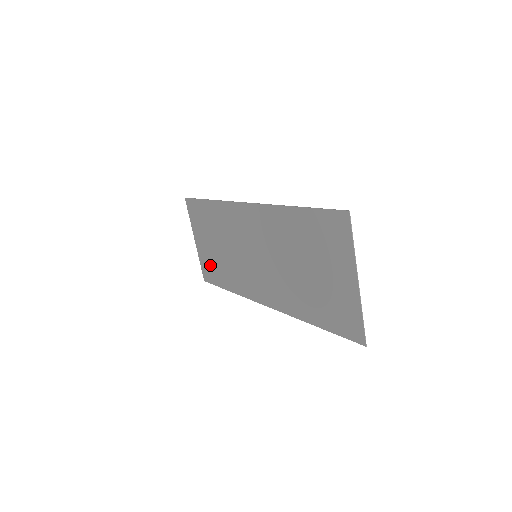
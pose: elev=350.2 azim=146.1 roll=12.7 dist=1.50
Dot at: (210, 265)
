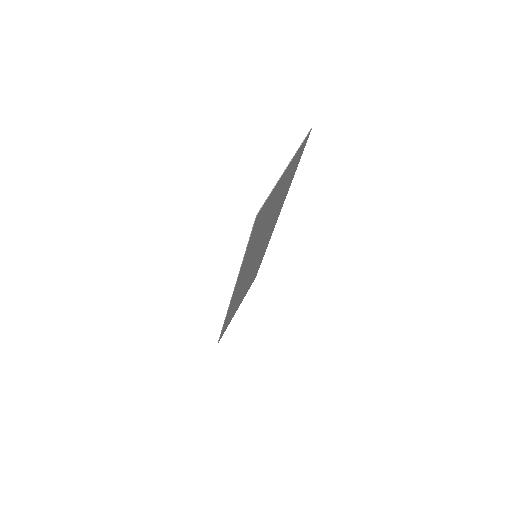
Dot at: (230, 317)
